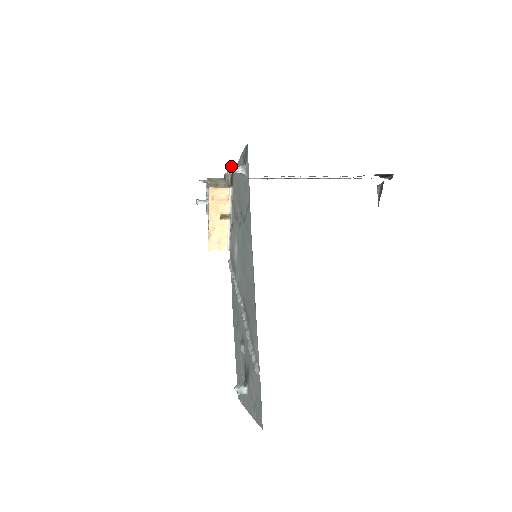
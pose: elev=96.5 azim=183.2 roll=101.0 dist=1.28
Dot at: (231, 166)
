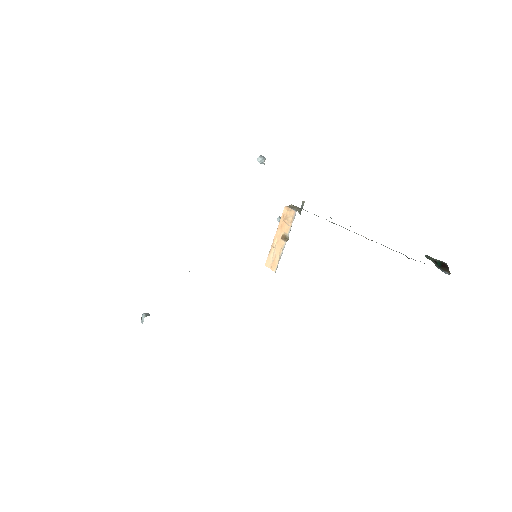
Dot at: (262, 156)
